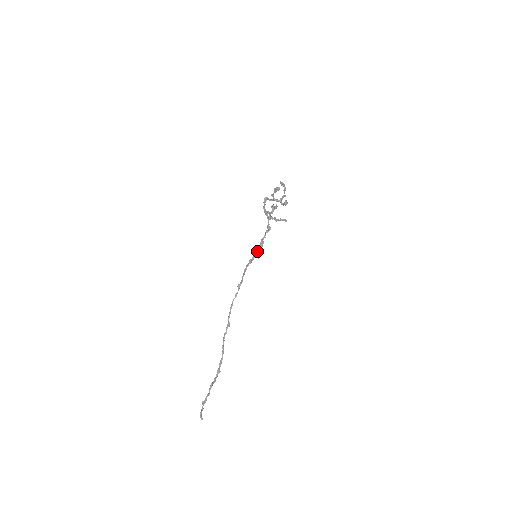
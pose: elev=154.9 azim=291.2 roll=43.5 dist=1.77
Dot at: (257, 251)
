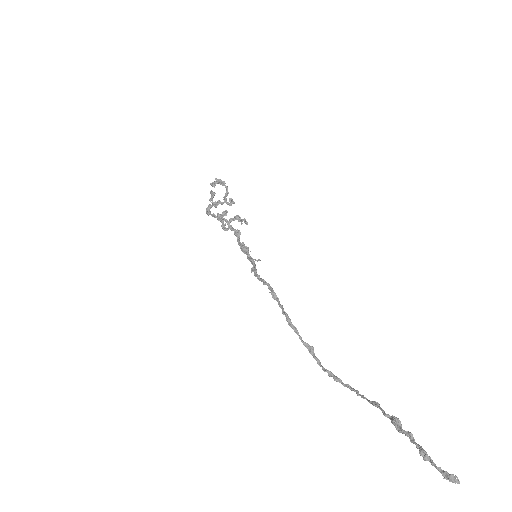
Dot at: (249, 258)
